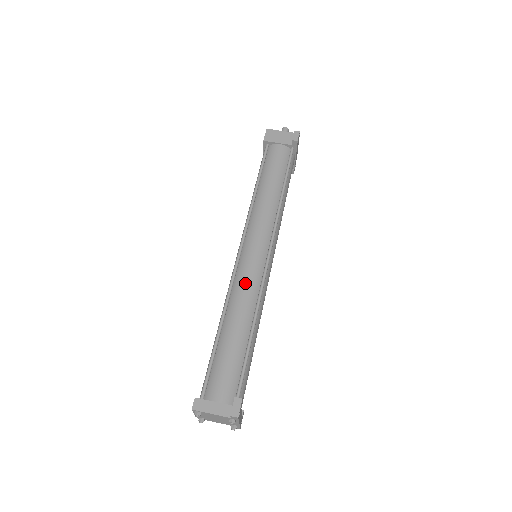
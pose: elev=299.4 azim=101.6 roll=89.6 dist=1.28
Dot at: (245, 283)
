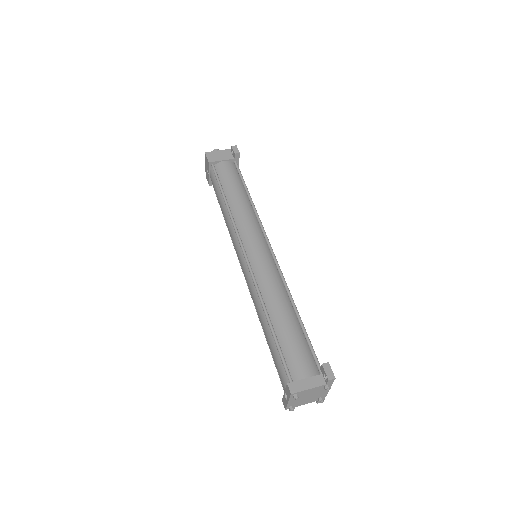
Dot at: (267, 276)
